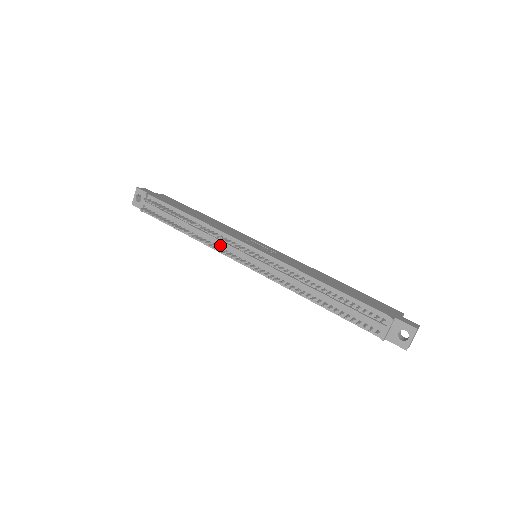
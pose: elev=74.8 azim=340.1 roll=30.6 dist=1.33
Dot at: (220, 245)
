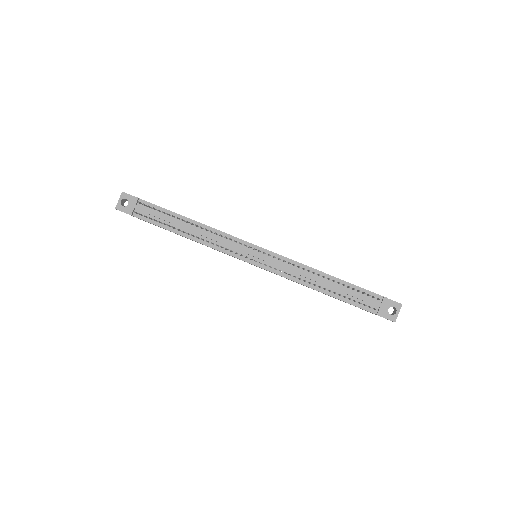
Dot at: (224, 246)
